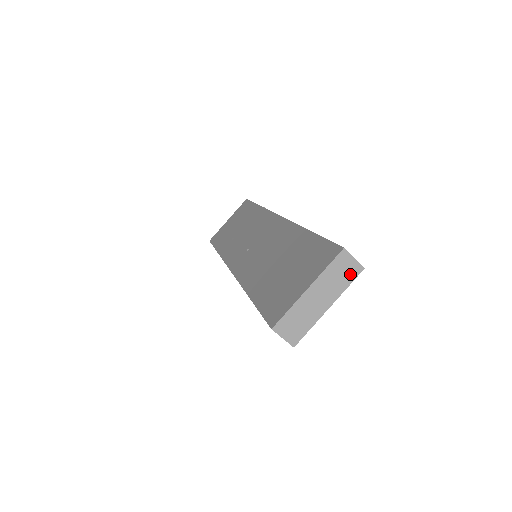
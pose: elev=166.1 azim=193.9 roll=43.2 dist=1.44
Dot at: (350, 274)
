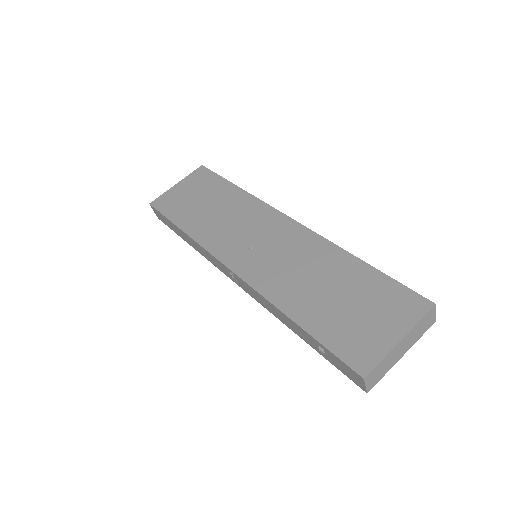
Dot at: (427, 327)
